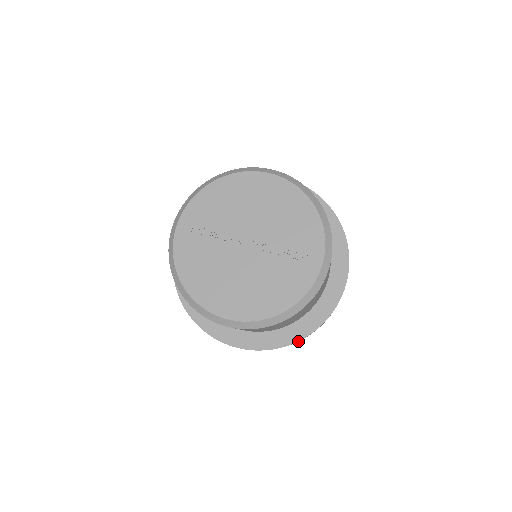
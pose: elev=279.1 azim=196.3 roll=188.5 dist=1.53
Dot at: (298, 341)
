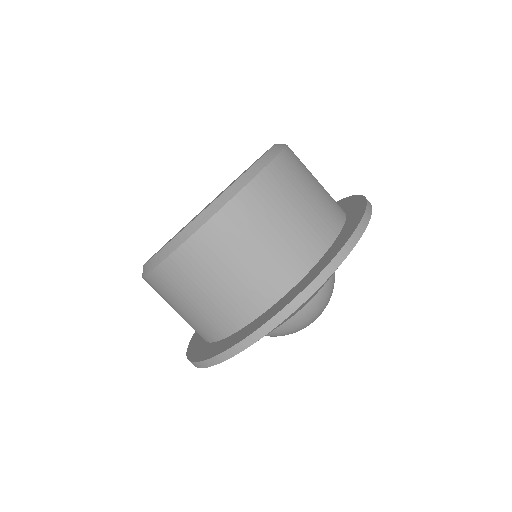
Dot at: (244, 346)
